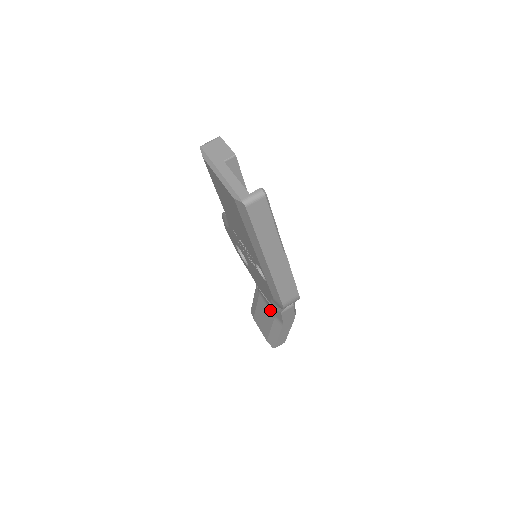
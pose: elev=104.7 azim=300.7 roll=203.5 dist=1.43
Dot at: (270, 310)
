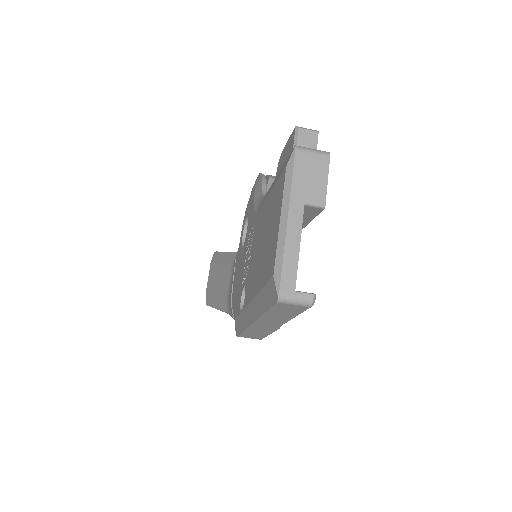
Dot at: (229, 290)
